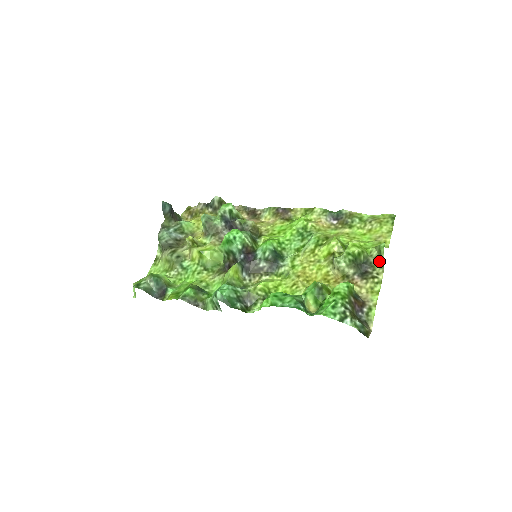
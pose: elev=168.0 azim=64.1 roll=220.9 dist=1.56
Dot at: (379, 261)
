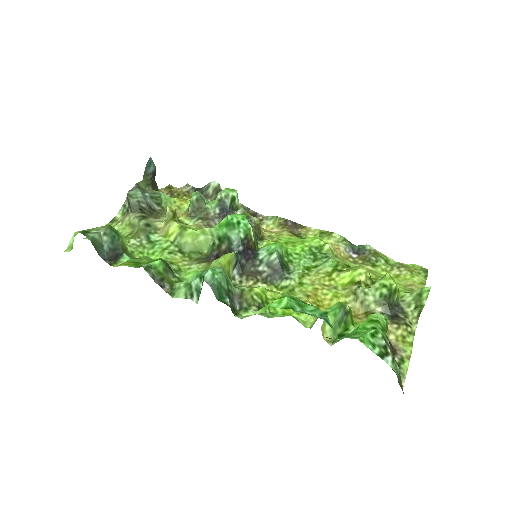
Dot at: (414, 309)
